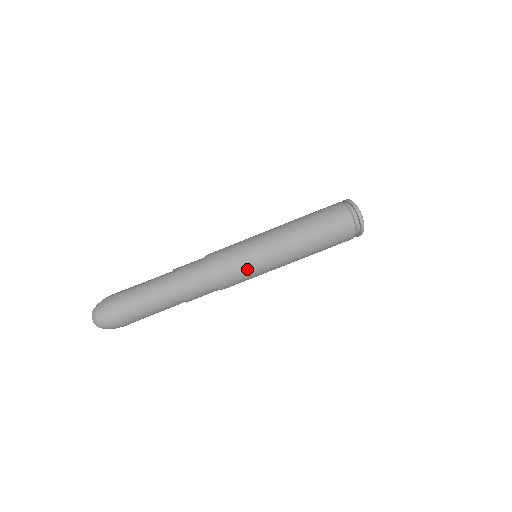
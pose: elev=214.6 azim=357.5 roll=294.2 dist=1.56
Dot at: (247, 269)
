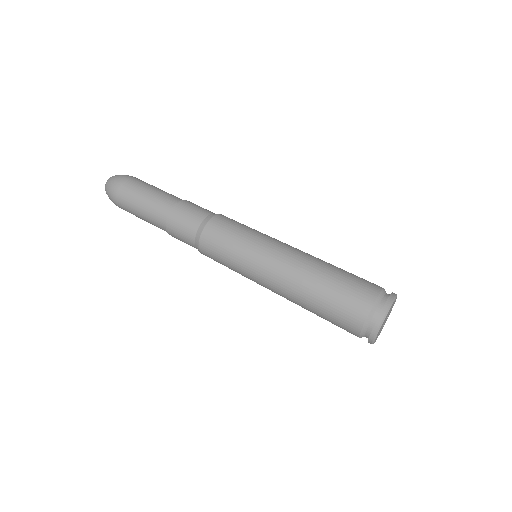
Dot at: (227, 263)
